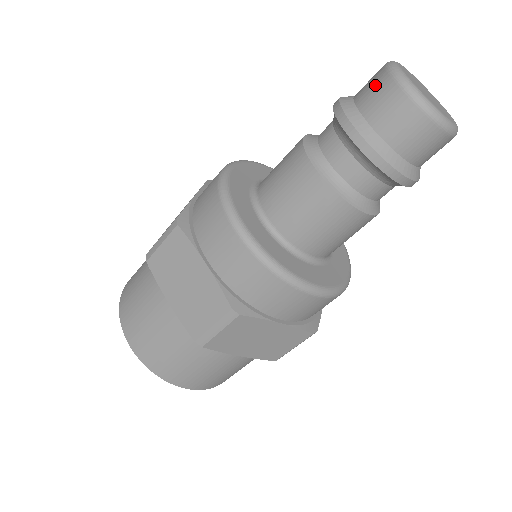
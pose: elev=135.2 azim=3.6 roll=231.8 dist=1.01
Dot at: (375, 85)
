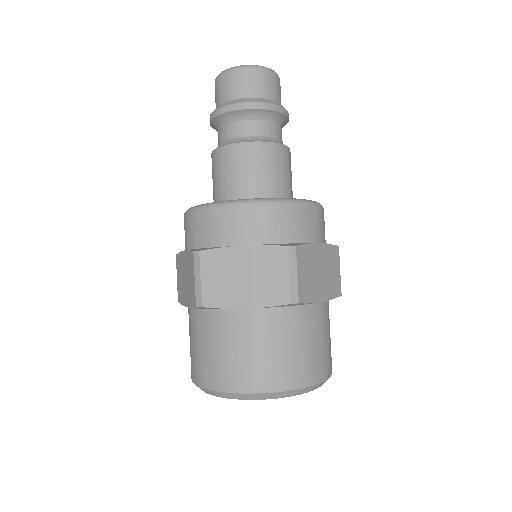
Dot at: (223, 85)
